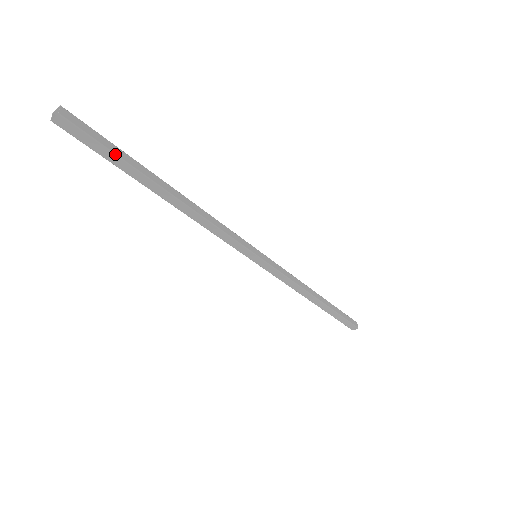
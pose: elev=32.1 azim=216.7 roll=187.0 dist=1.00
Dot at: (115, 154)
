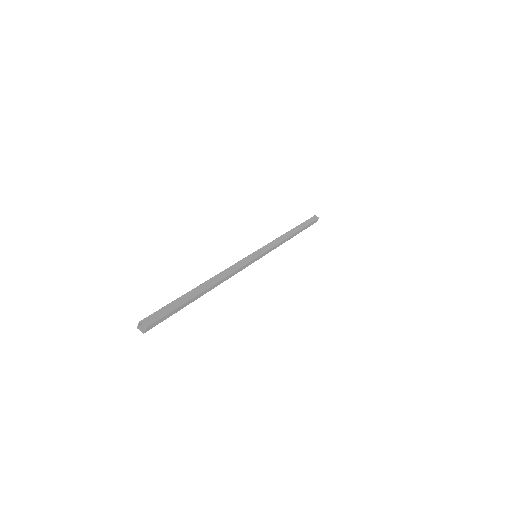
Dot at: (174, 313)
